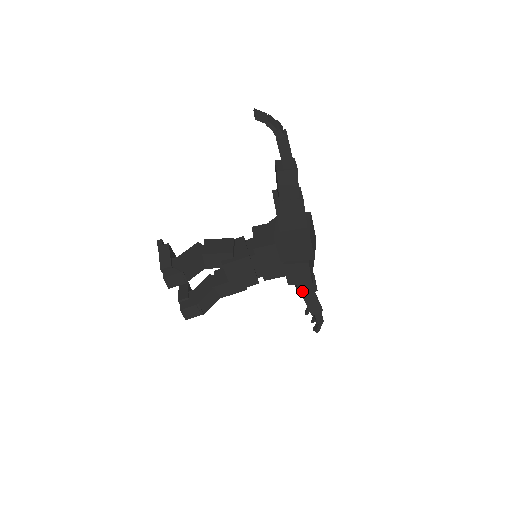
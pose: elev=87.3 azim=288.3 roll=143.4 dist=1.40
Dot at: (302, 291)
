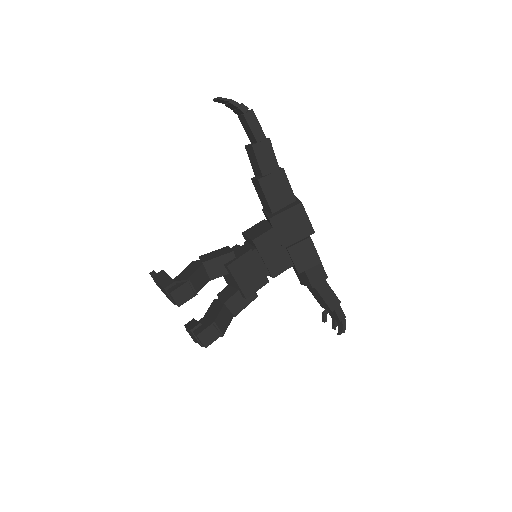
Dot at: (313, 281)
